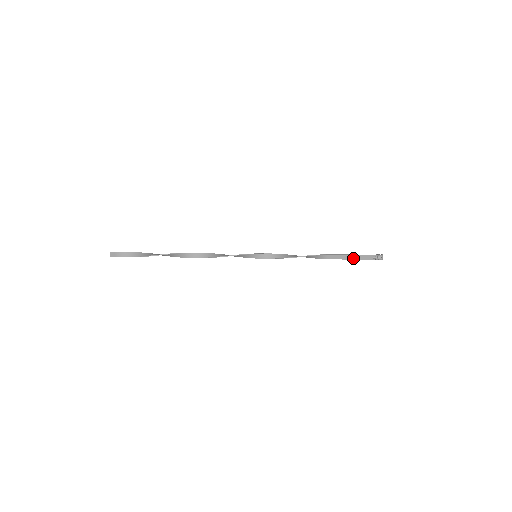
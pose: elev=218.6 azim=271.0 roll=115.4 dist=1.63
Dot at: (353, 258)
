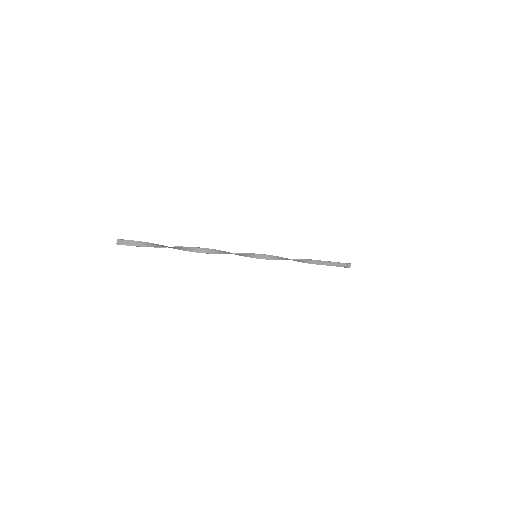
Dot at: (329, 264)
